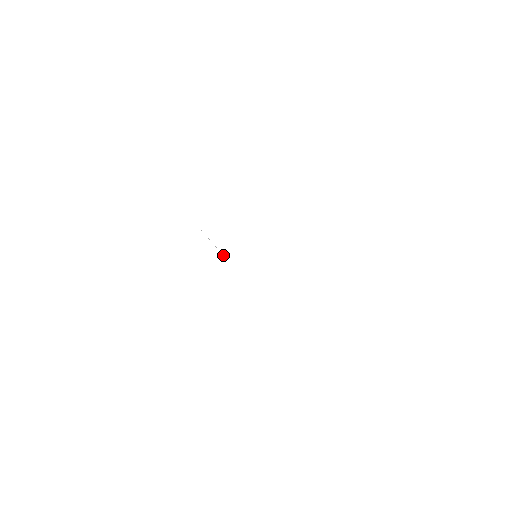
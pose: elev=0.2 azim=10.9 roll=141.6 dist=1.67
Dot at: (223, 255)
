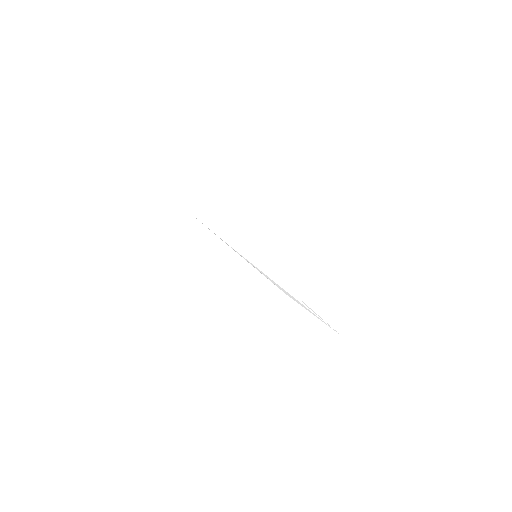
Dot at: occluded
